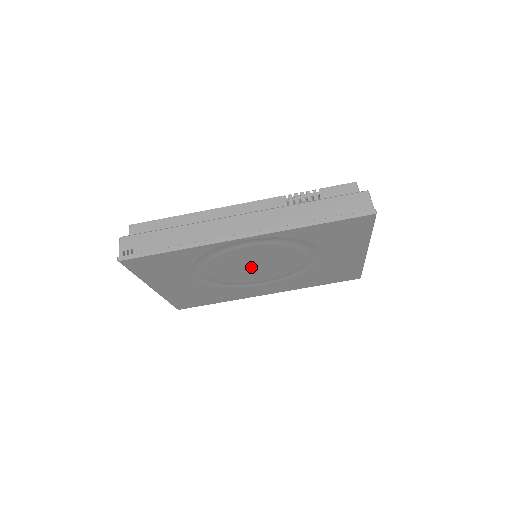
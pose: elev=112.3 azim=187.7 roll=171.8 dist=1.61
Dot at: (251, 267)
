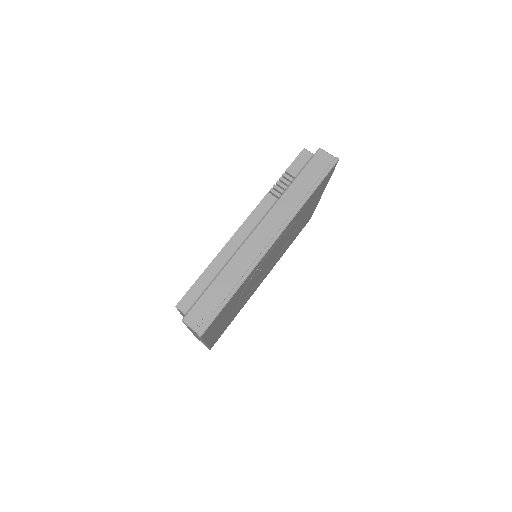
Dot at: (266, 265)
